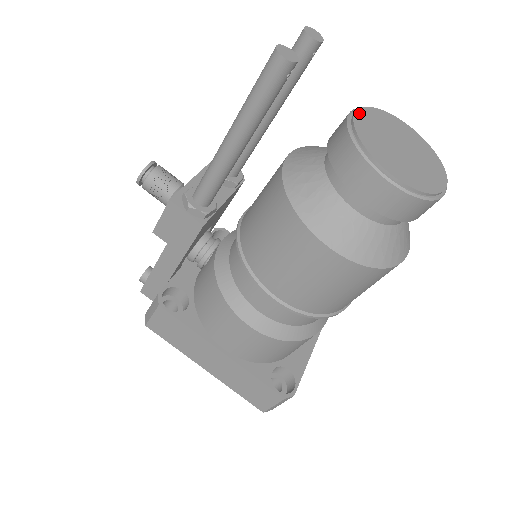
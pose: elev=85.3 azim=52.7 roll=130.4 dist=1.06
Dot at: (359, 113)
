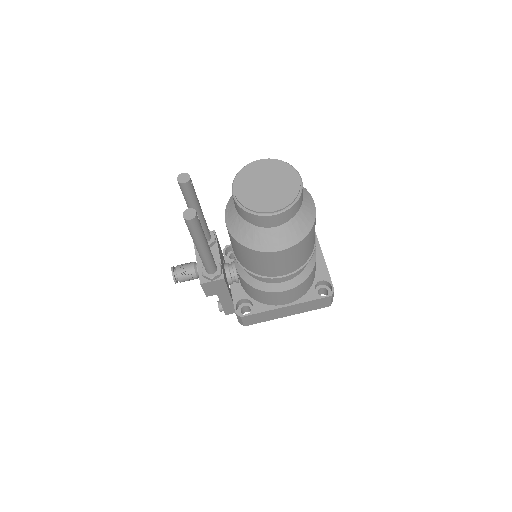
Dot at: (236, 190)
